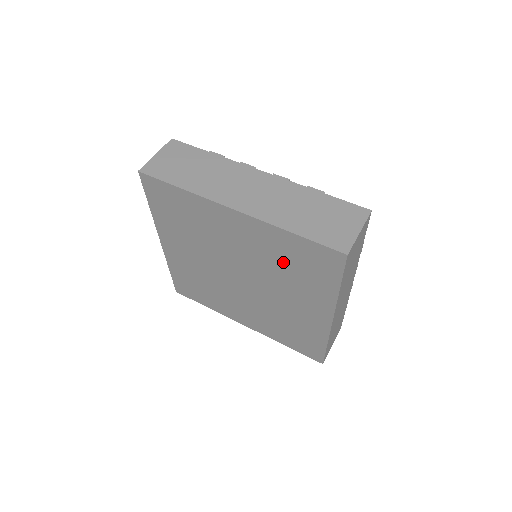
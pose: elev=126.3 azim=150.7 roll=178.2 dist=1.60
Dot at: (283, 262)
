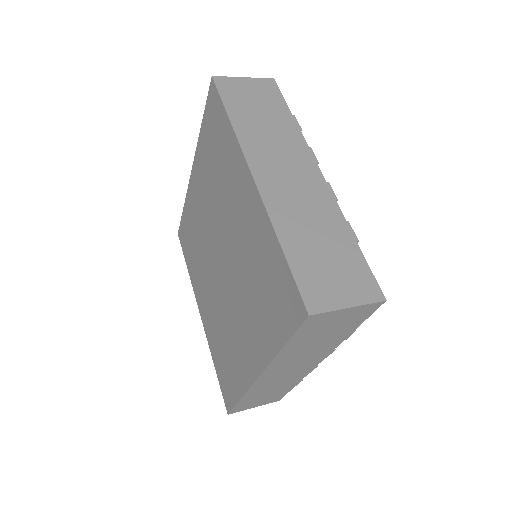
Dot at: (213, 169)
